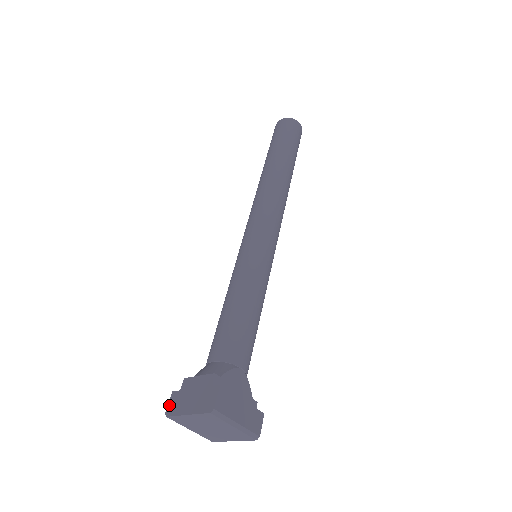
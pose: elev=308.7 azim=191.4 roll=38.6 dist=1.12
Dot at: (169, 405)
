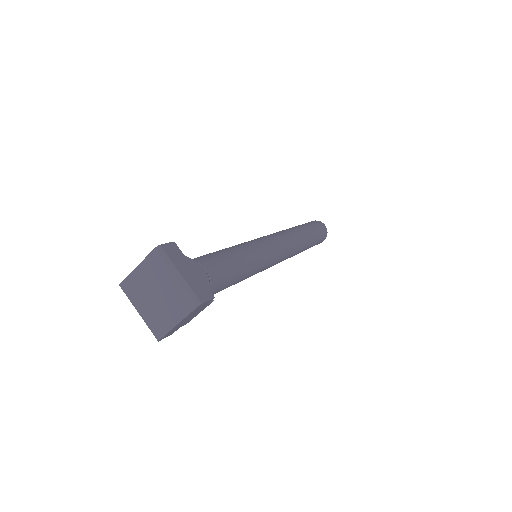
Dot at: occluded
